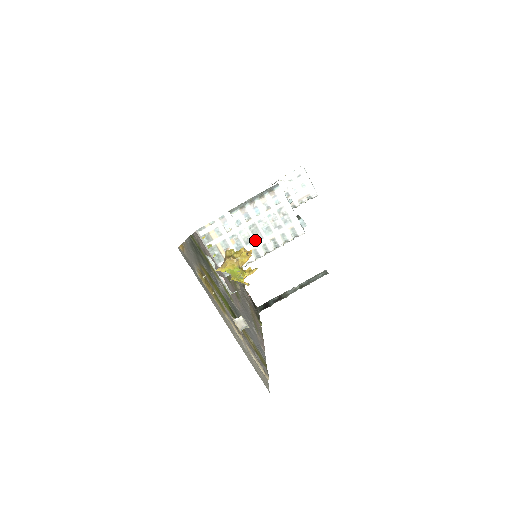
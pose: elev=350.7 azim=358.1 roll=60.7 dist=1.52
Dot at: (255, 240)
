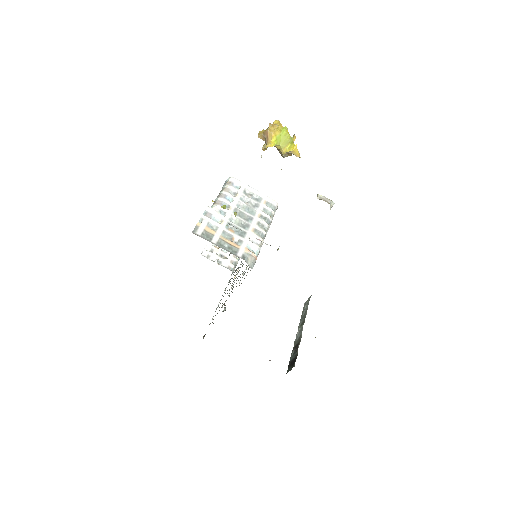
Dot at: (248, 222)
